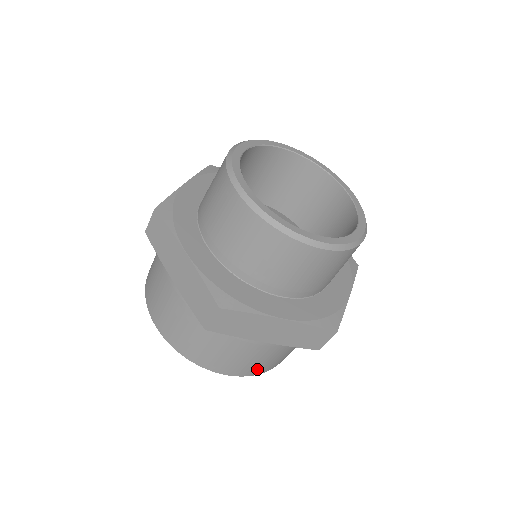
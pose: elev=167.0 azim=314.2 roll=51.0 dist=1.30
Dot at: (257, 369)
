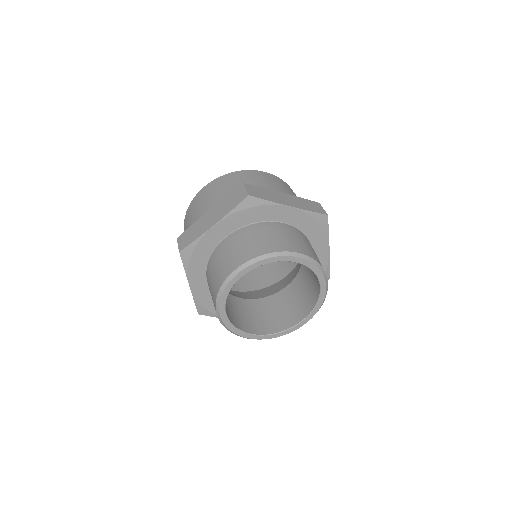
Dot at: occluded
